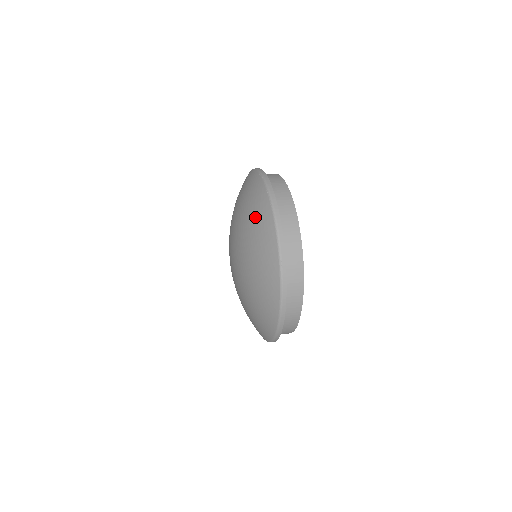
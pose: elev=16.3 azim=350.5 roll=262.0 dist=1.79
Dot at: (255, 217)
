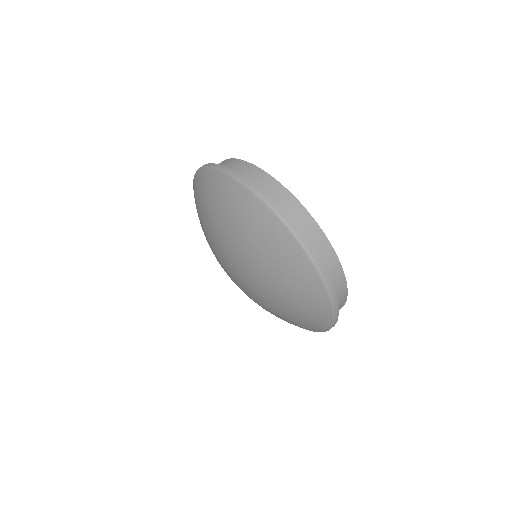
Dot at: (240, 215)
